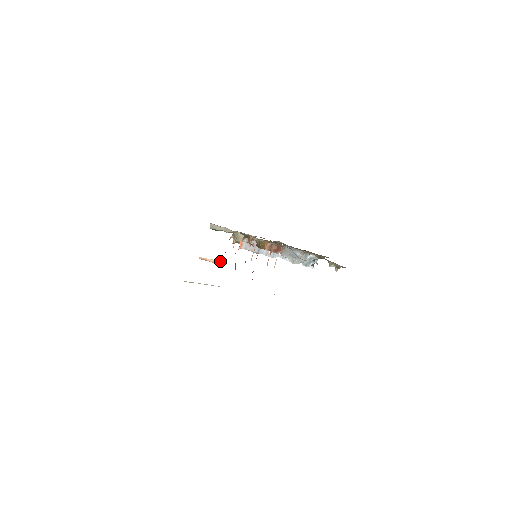
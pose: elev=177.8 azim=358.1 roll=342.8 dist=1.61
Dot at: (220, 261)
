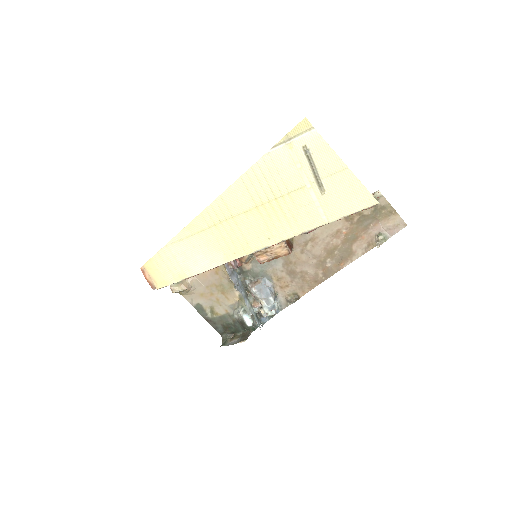
Dot at: (156, 287)
